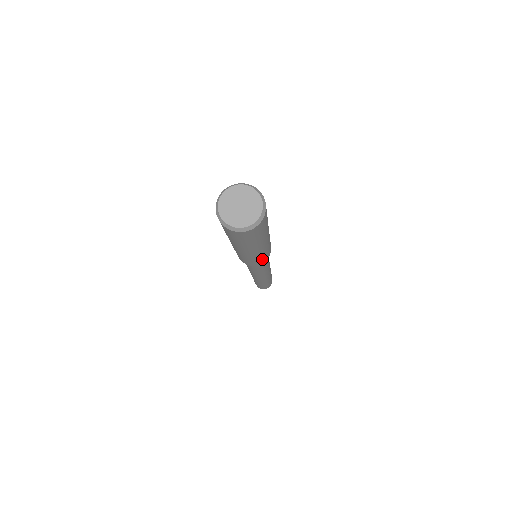
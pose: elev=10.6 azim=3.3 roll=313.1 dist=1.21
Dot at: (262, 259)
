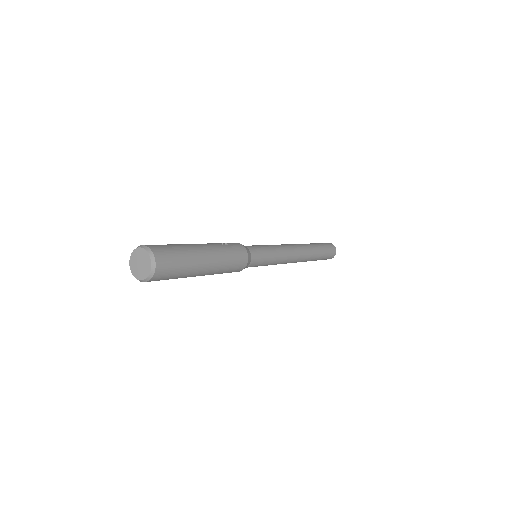
Dot at: occluded
